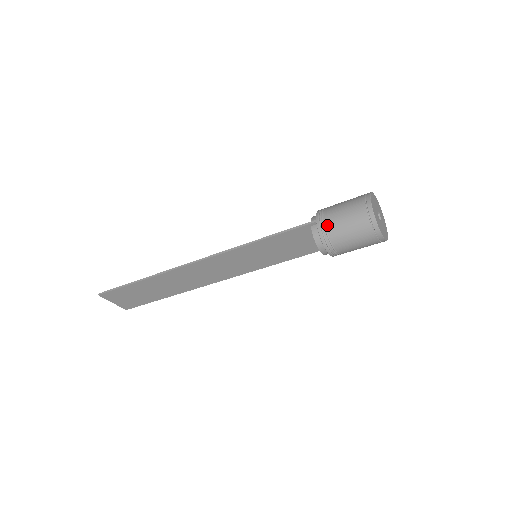
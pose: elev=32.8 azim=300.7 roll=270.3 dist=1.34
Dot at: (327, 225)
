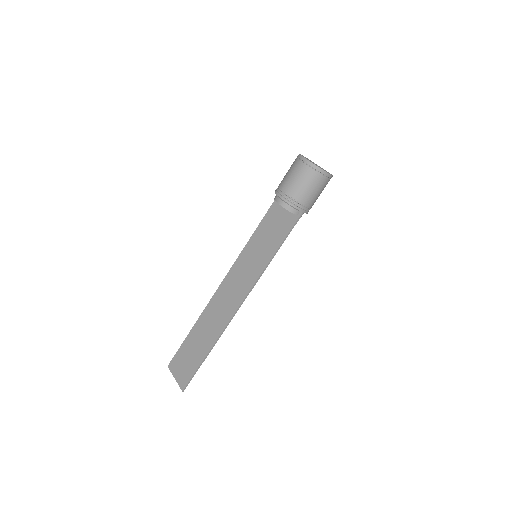
Dot at: occluded
